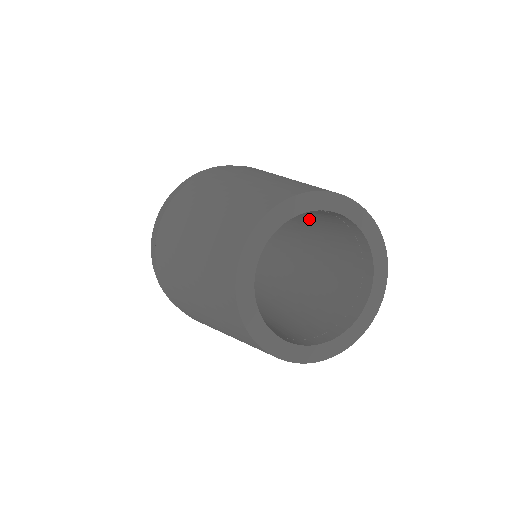
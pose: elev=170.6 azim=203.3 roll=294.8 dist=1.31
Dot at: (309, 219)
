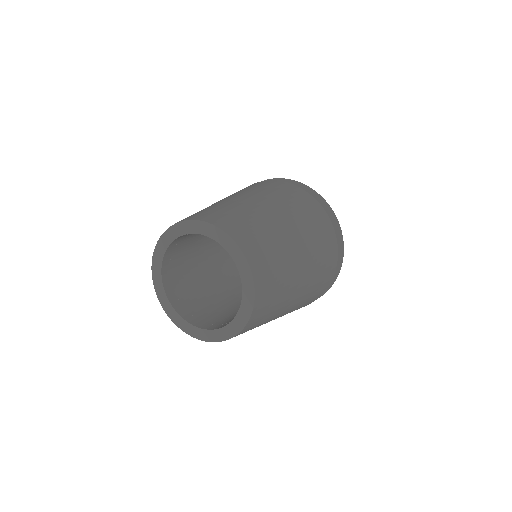
Dot at: occluded
